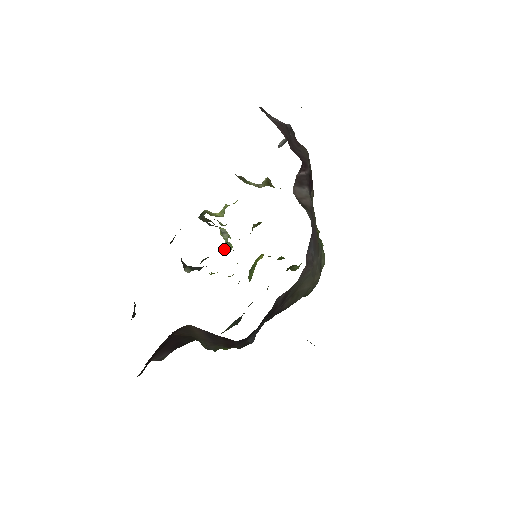
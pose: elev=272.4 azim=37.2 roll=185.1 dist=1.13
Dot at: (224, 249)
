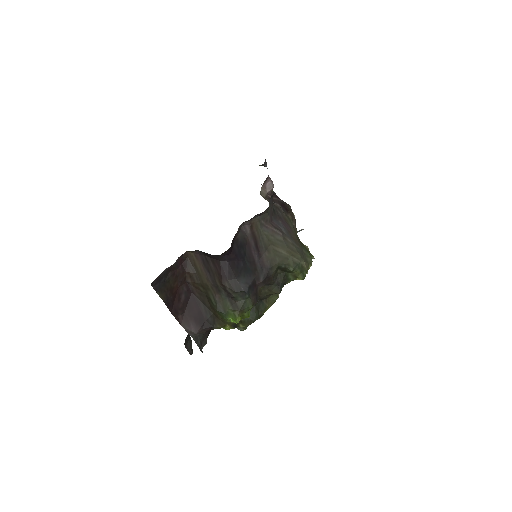
Dot at: occluded
